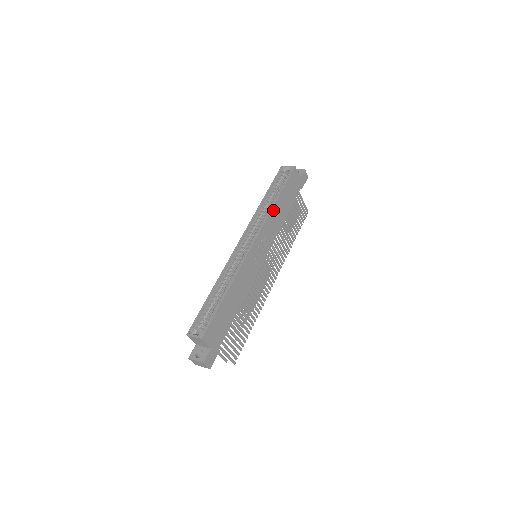
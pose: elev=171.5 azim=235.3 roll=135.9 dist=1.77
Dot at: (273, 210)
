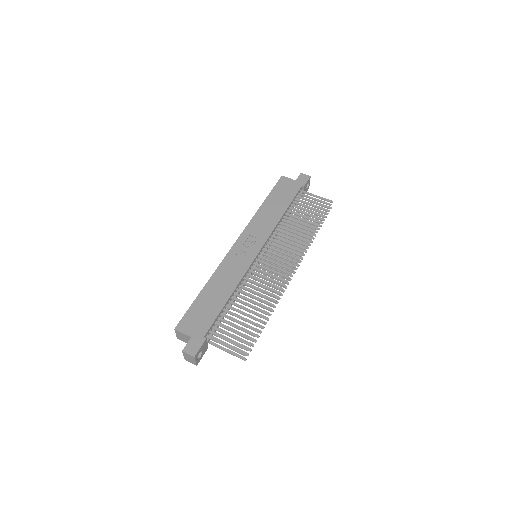
Dot at: (258, 213)
